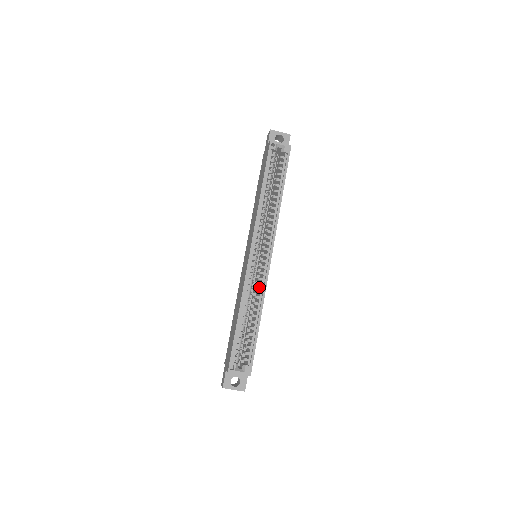
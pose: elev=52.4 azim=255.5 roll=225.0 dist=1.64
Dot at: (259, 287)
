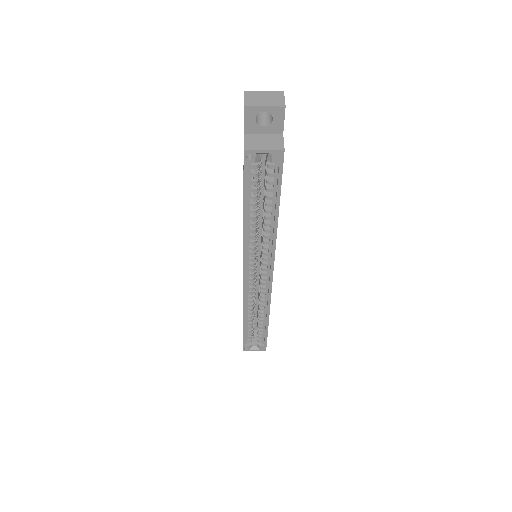
Dot at: occluded
